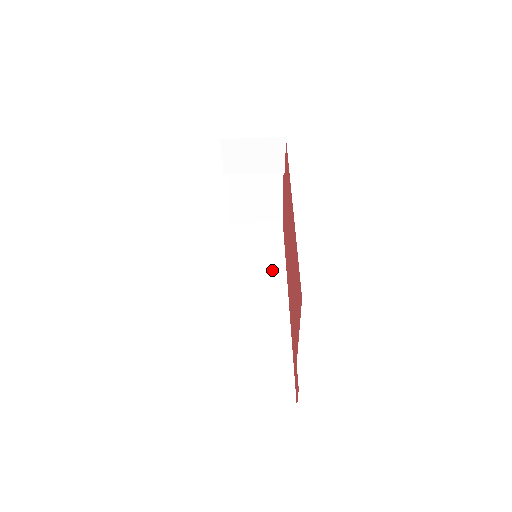
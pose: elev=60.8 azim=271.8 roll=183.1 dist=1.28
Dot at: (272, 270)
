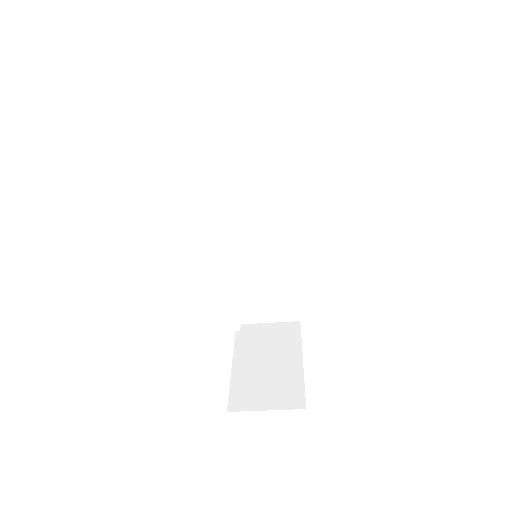
Dot at: (273, 183)
